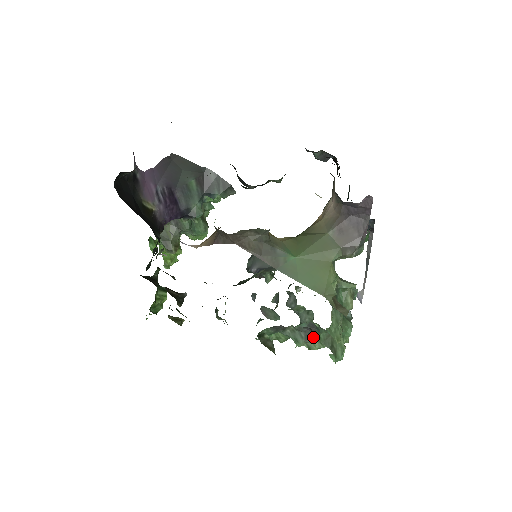
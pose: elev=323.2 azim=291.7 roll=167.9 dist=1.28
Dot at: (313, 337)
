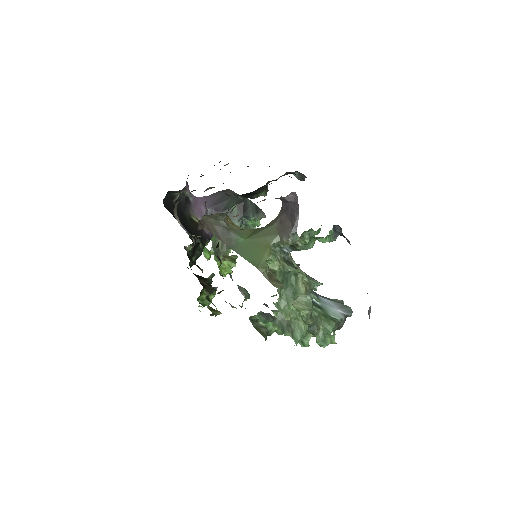
Dot at: occluded
